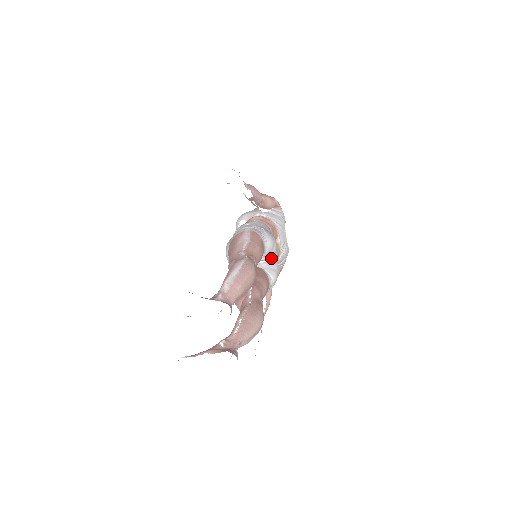
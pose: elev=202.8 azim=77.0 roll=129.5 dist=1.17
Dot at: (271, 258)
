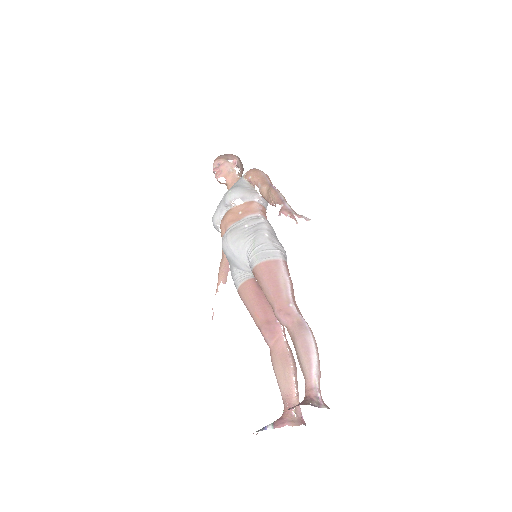
Dot at: occluded
